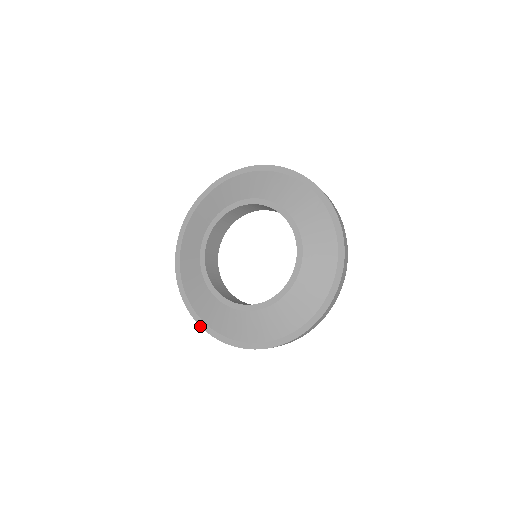
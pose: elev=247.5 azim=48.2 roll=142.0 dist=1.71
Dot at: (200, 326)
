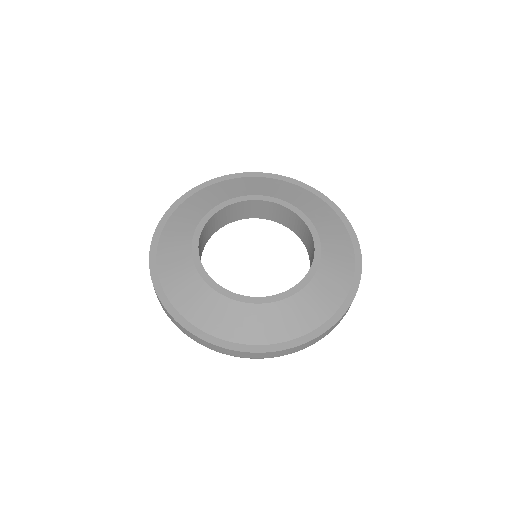
Dot at: (149, 265)
